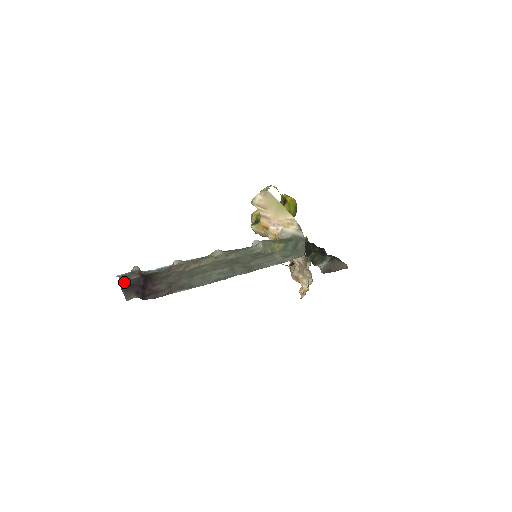
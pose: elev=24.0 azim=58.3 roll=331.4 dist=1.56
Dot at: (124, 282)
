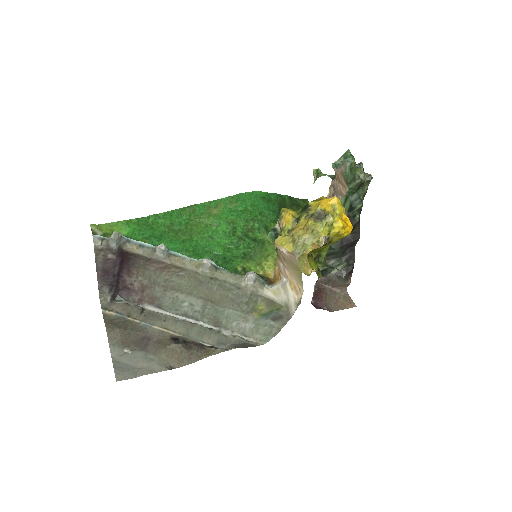
Dot at: (100, 259)
